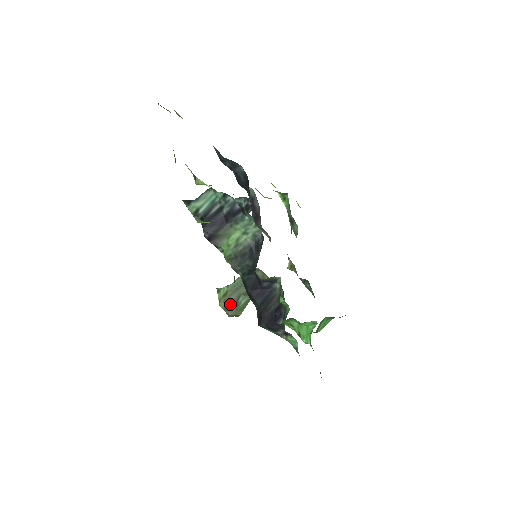
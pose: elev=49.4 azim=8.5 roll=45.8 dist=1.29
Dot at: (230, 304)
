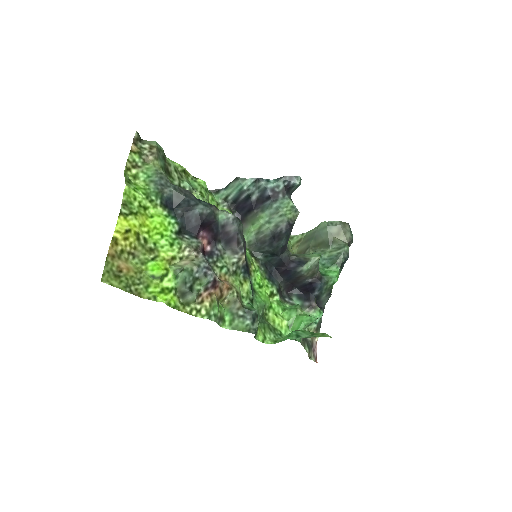
Dot at: (300, 251)
